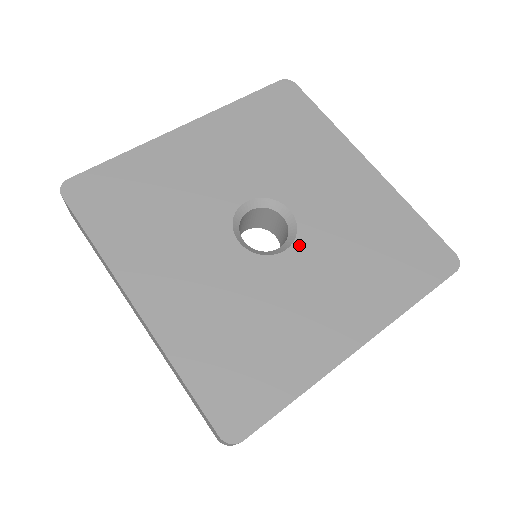
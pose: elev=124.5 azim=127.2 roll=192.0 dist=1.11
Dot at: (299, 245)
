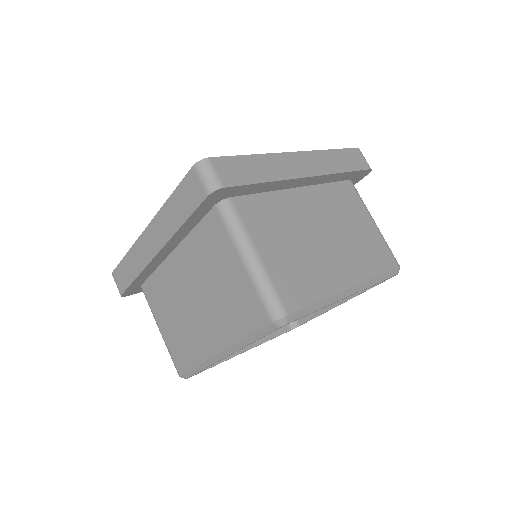
Dot at: occluded
